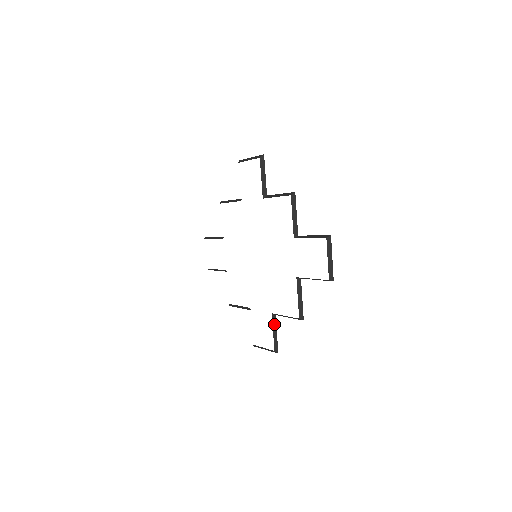
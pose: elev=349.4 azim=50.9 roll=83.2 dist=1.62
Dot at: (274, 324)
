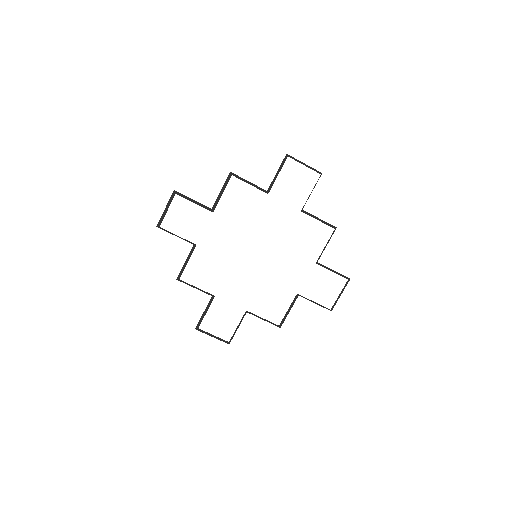
Dot at: (325, 267)
